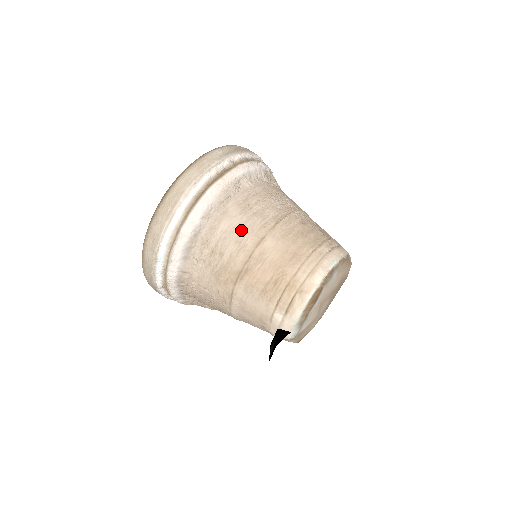
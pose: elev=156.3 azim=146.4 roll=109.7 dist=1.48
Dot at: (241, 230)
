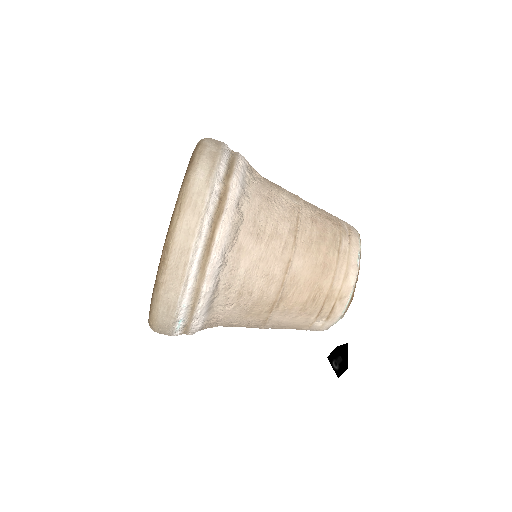
Dot at: (264, 262)
